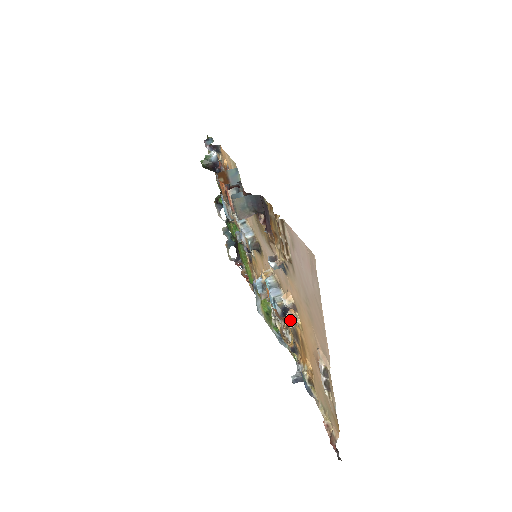
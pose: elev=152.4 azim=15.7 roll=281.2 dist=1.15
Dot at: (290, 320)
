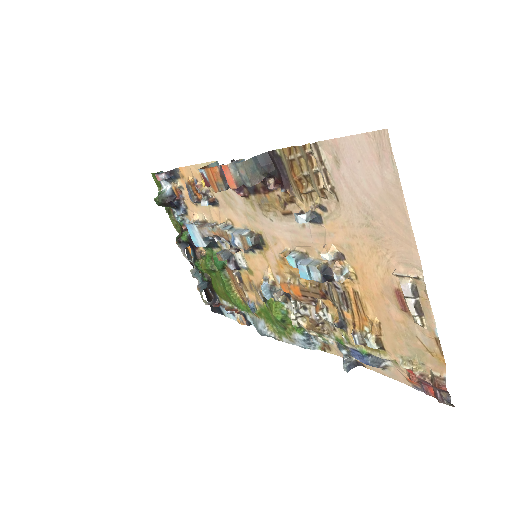
Dot at: (339, 273)
